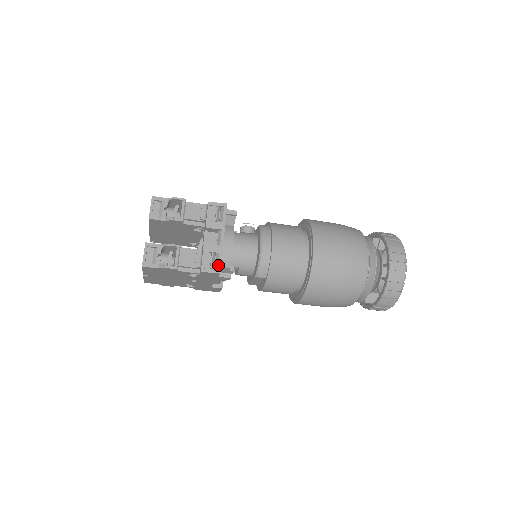
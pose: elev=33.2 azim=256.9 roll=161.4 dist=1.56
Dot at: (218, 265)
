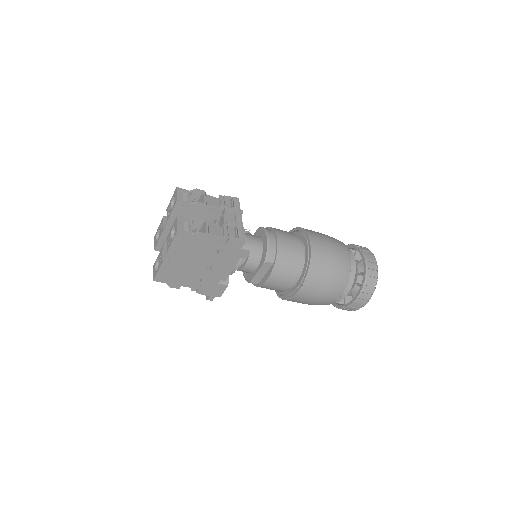
Dot at: (242, 236)
